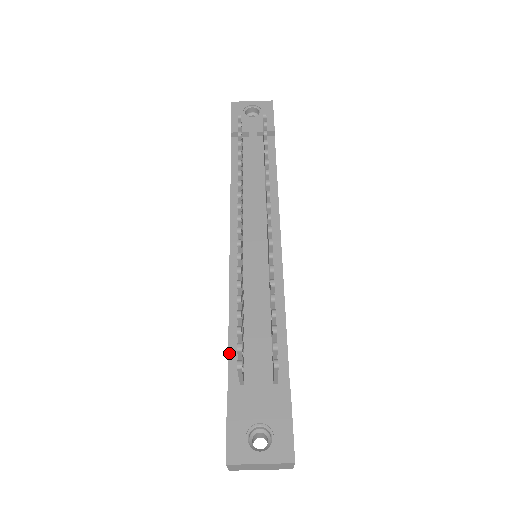
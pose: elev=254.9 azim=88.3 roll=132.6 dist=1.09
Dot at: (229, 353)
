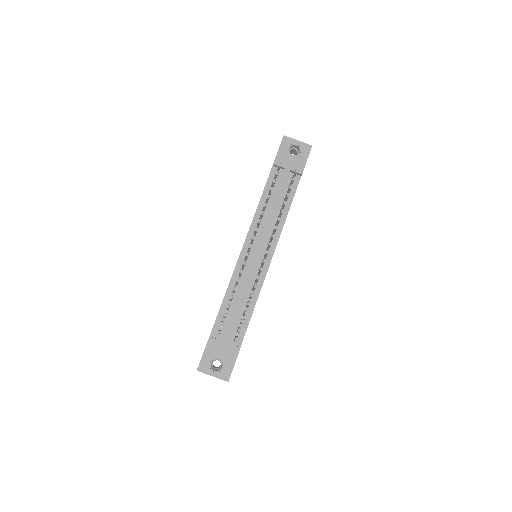
Dot at: (218, 316)
